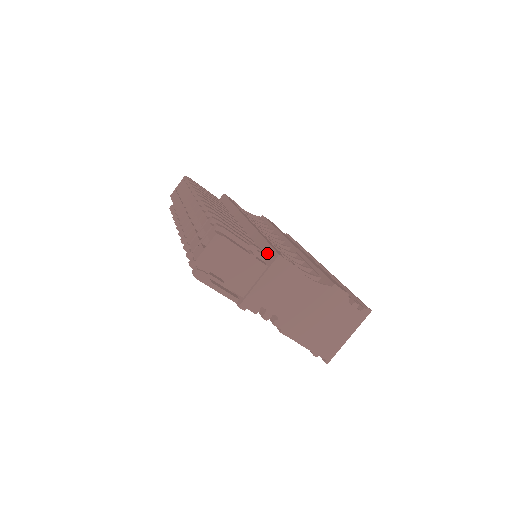
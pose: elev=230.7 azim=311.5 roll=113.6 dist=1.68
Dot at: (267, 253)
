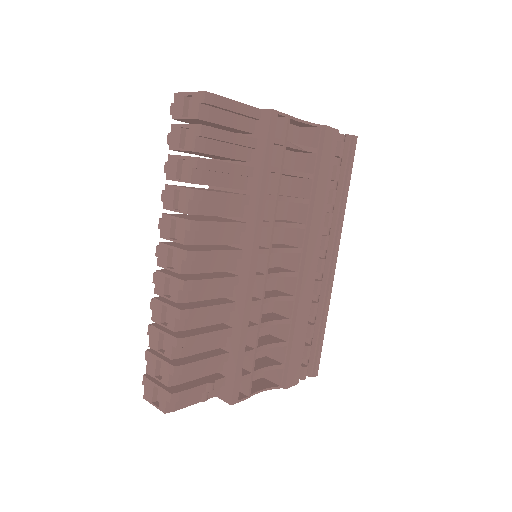
Dot at: (227, 380)
